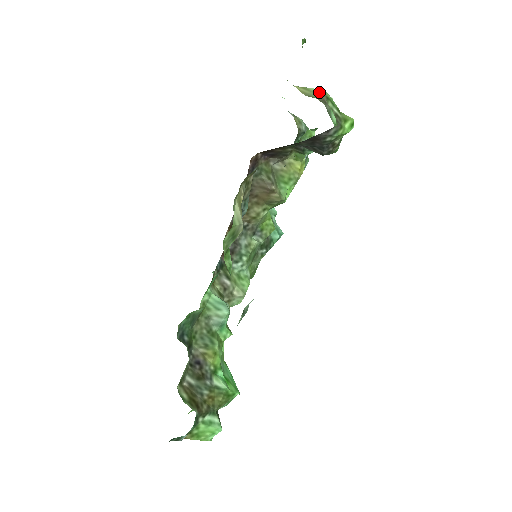
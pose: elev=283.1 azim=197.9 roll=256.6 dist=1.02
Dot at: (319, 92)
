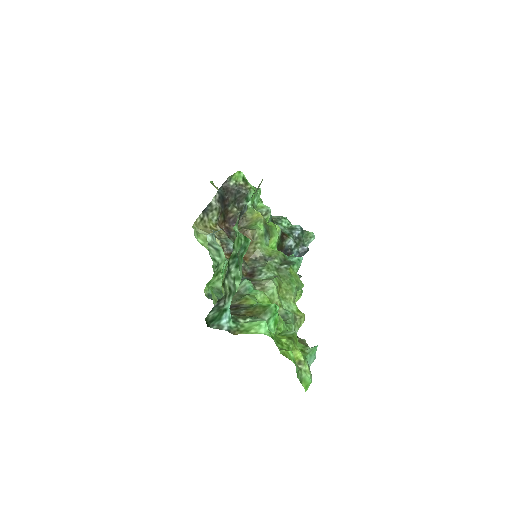
Dot at: occluded
